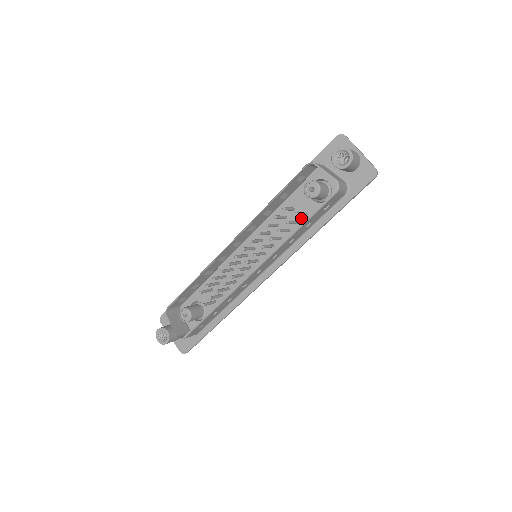
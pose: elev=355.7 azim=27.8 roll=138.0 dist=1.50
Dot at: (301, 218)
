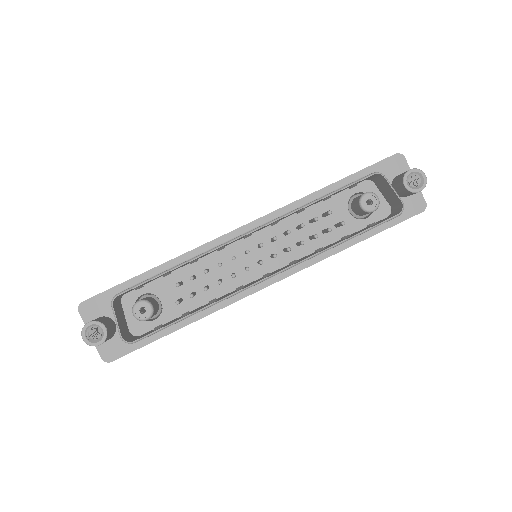
Dot at: occluded
